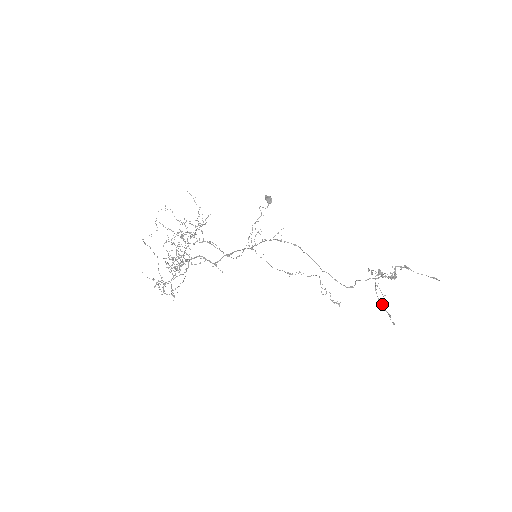
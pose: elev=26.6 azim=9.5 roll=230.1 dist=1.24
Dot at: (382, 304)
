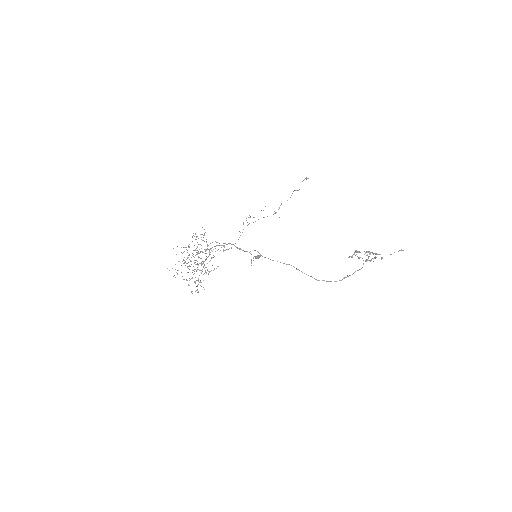
Dot at: (368, 260)
